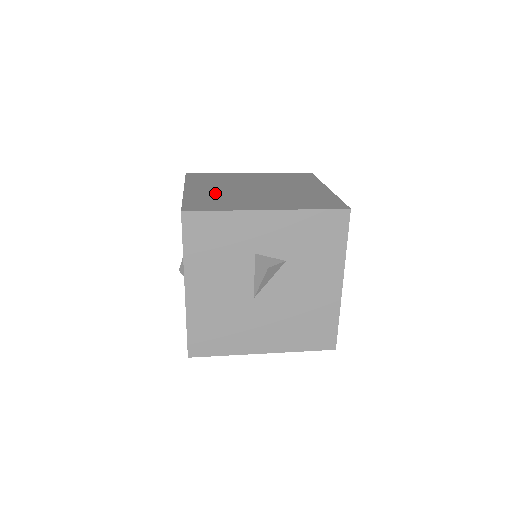
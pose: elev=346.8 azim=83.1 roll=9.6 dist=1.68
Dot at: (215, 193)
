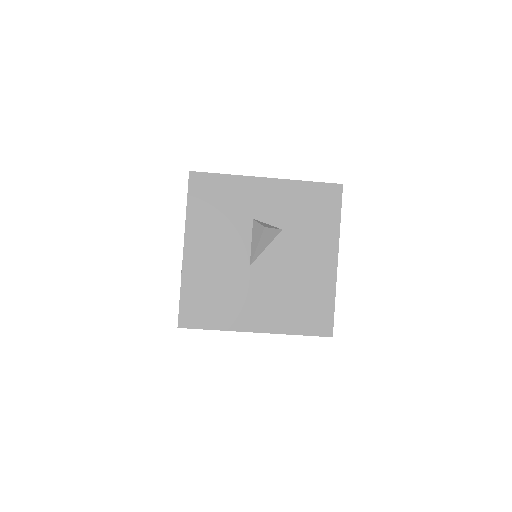
Dot at: occluded
